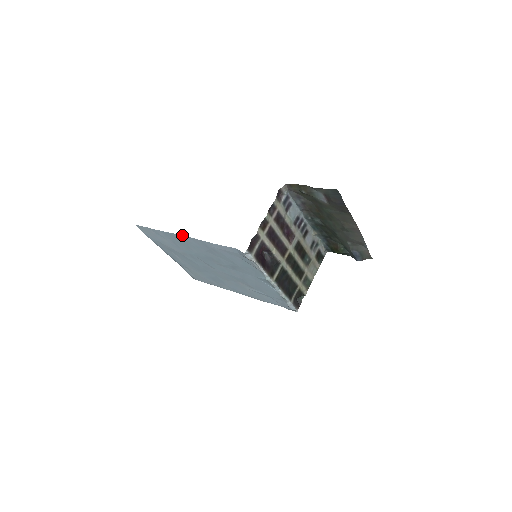
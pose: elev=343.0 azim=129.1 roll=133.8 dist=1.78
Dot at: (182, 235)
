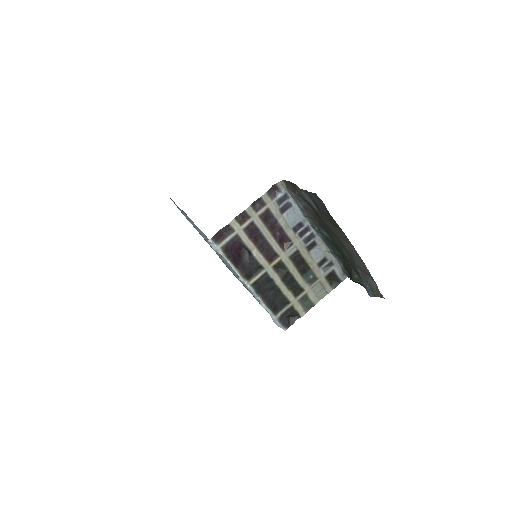
Dot at: (185, 213)
